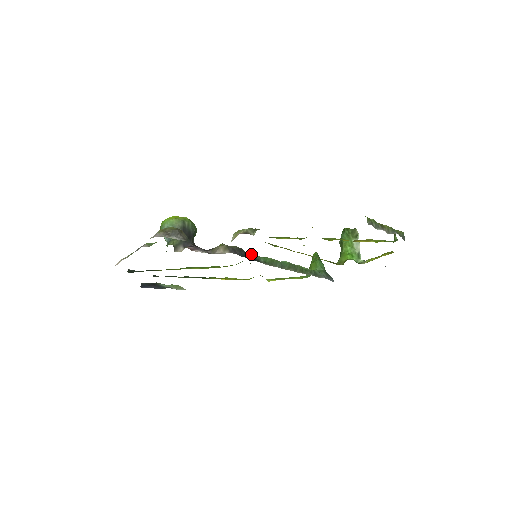
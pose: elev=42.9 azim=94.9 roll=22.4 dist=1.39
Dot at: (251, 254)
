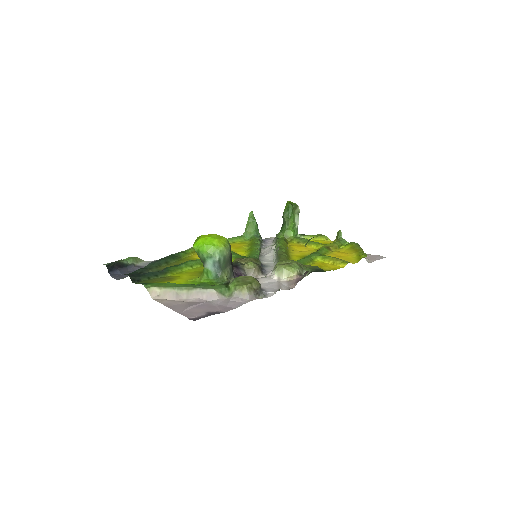
Dot at: (258, 259)
